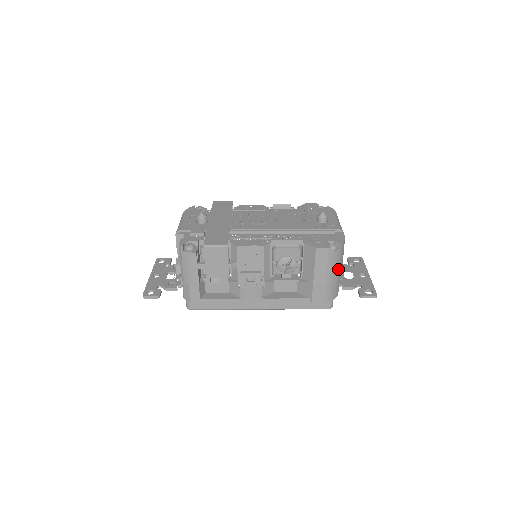
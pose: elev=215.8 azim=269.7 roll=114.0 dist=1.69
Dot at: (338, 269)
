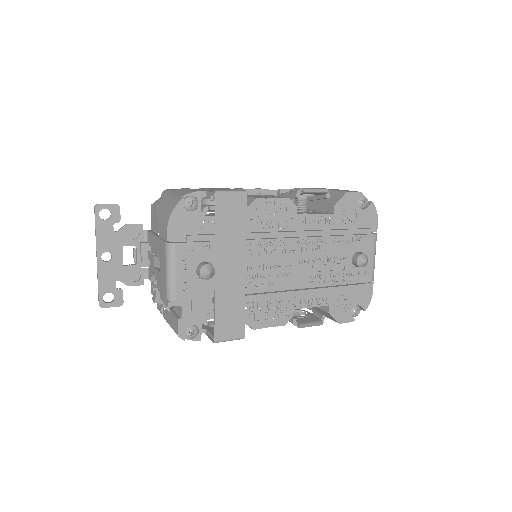
Dot at: occluded
